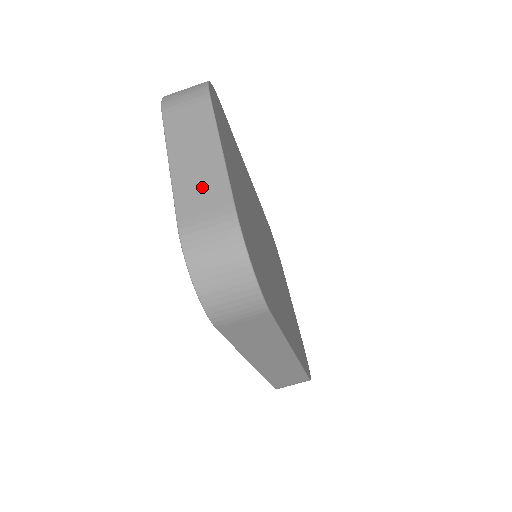
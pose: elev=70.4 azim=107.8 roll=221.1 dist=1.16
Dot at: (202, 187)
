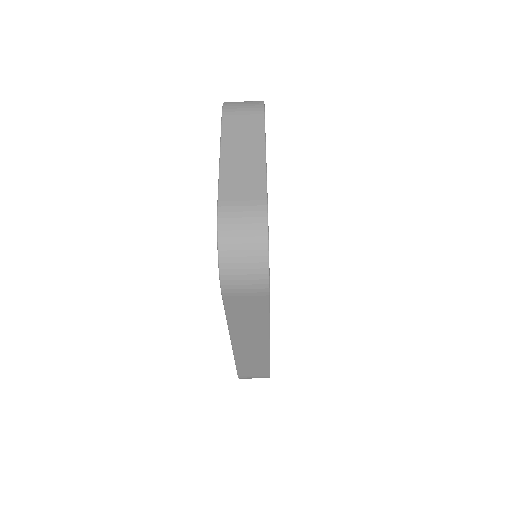
Dot at: (244, 180)
